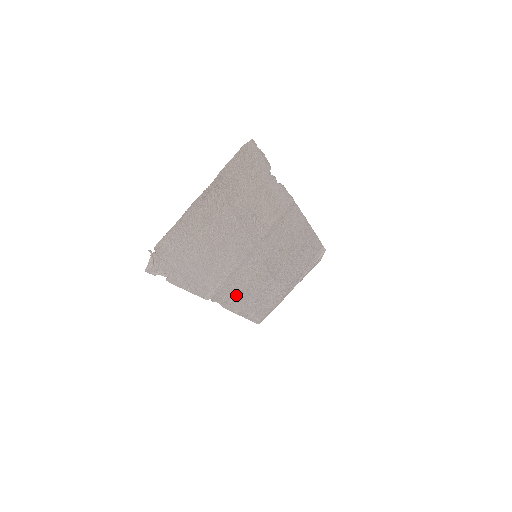
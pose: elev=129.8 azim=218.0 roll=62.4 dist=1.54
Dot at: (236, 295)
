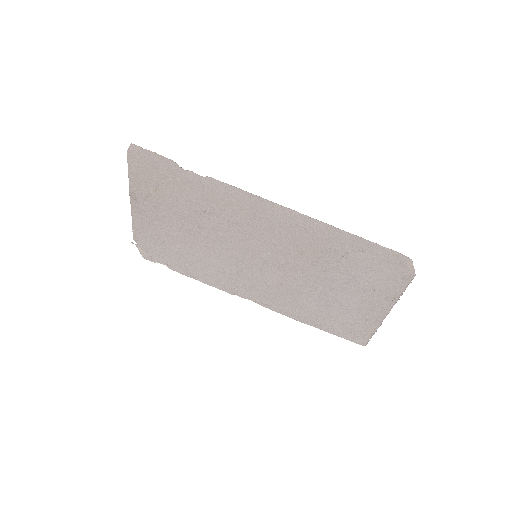
Dot at: (272, 297)
